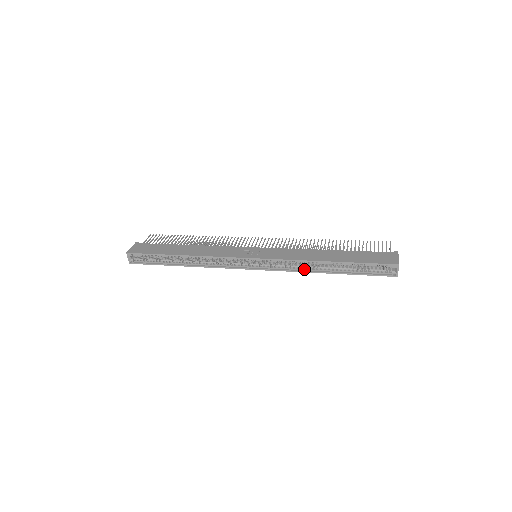
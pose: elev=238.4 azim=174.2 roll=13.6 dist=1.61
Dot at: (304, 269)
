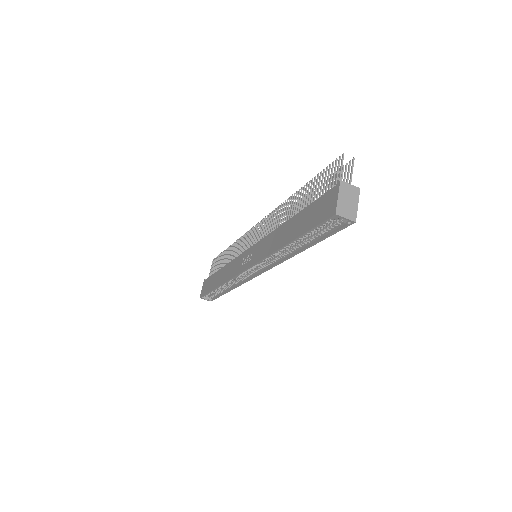
Dot at: (284, 257)
